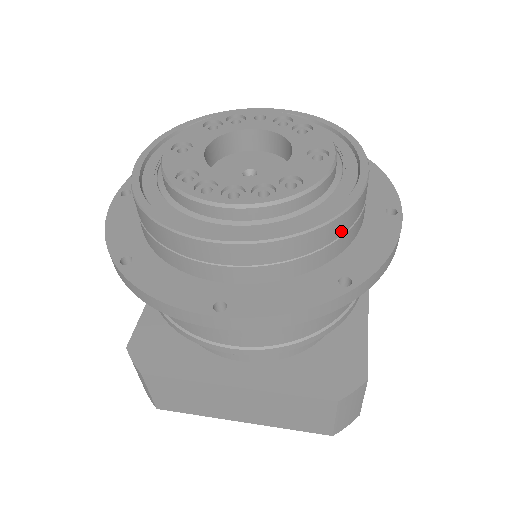
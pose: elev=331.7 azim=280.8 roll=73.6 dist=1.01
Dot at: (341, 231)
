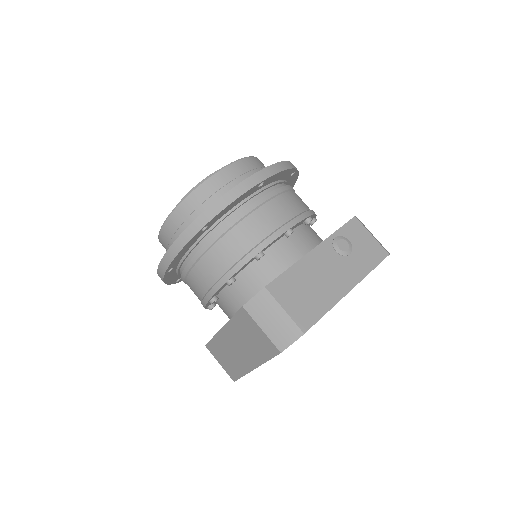
Dot at: (202, 199)
